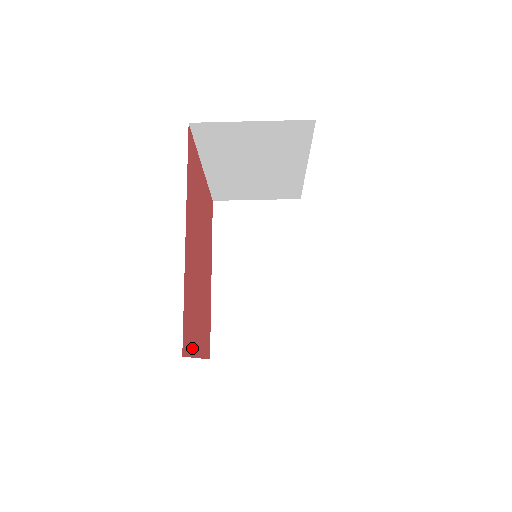
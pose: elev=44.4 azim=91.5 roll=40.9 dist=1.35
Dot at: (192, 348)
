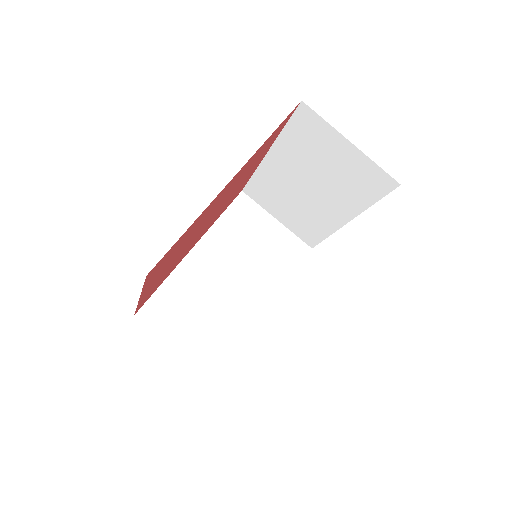
Dot at: (148, 282)
